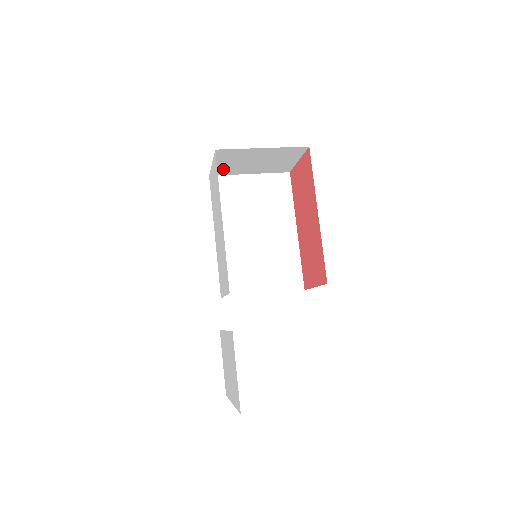
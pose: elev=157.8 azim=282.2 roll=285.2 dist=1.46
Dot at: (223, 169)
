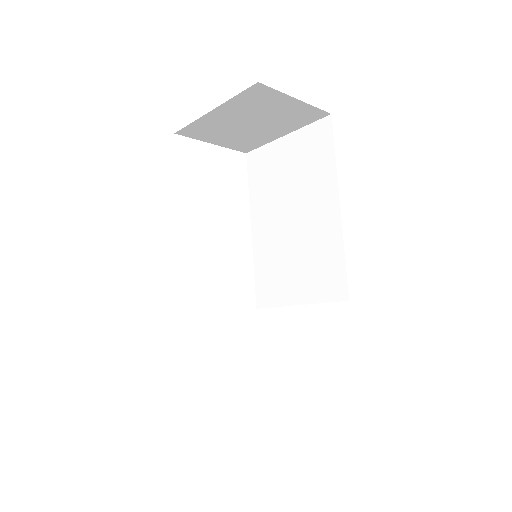
Dot at: (241, 143)
